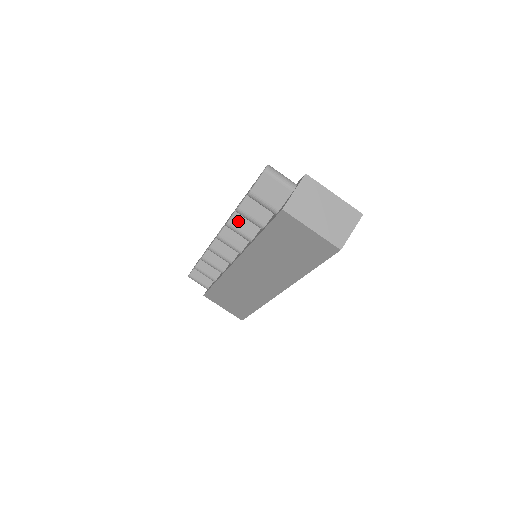
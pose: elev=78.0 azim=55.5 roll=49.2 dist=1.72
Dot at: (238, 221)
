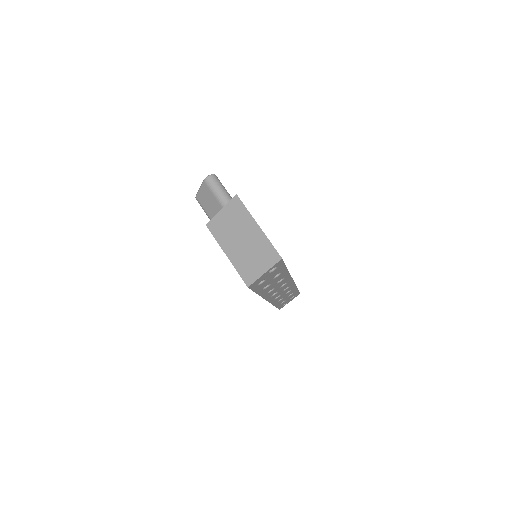
Dot at: occluded
